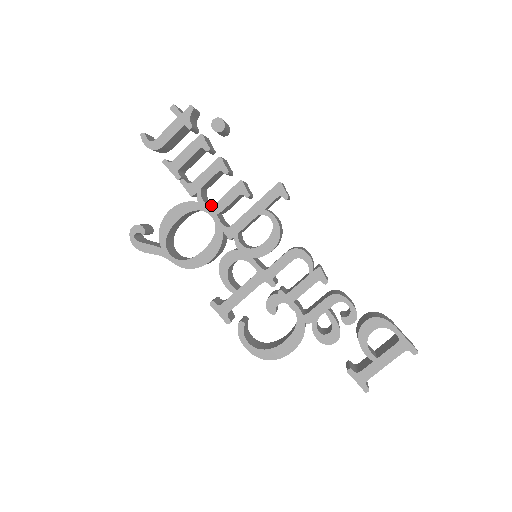
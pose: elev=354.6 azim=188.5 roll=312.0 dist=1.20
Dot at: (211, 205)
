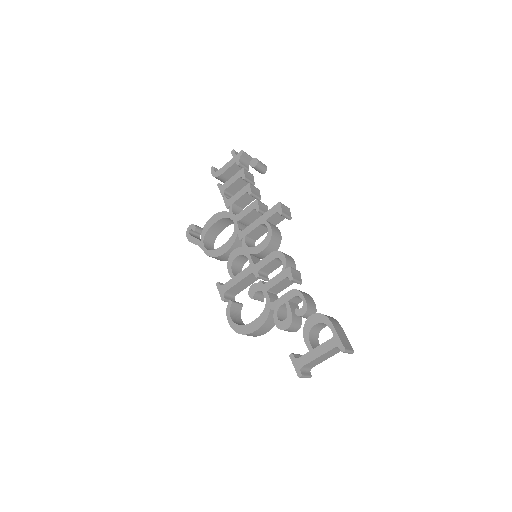
Dot at: (236, 215)
